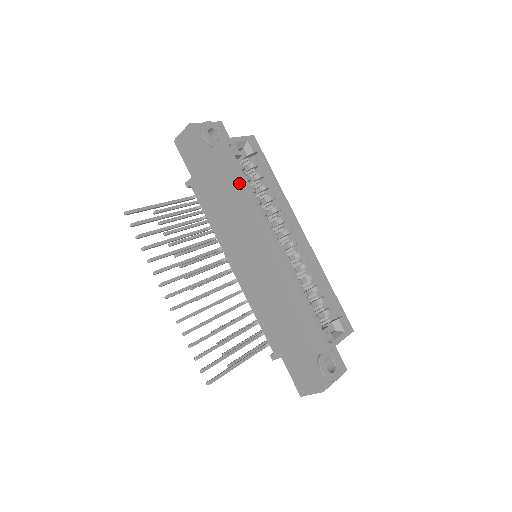
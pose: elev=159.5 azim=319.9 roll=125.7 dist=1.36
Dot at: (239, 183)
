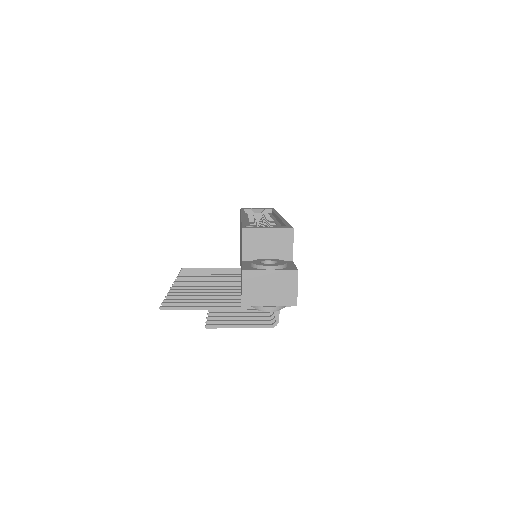
Dot at: occluded
